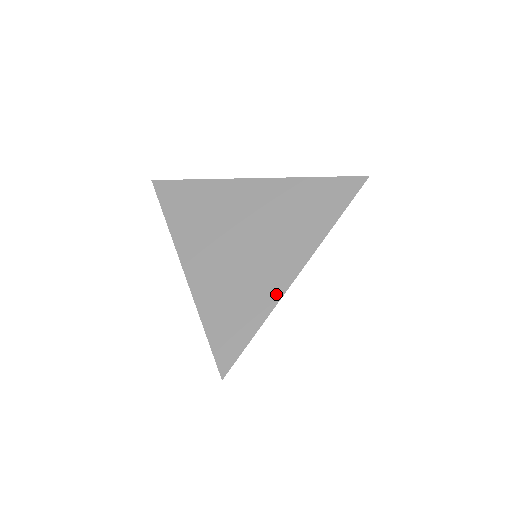
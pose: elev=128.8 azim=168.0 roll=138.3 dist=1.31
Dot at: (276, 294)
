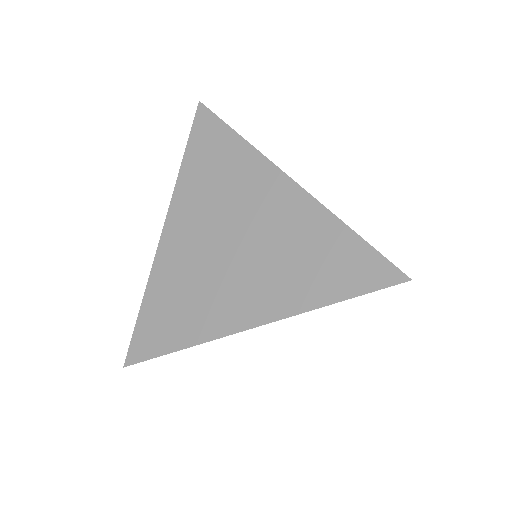
Dot at: (309, 205)
